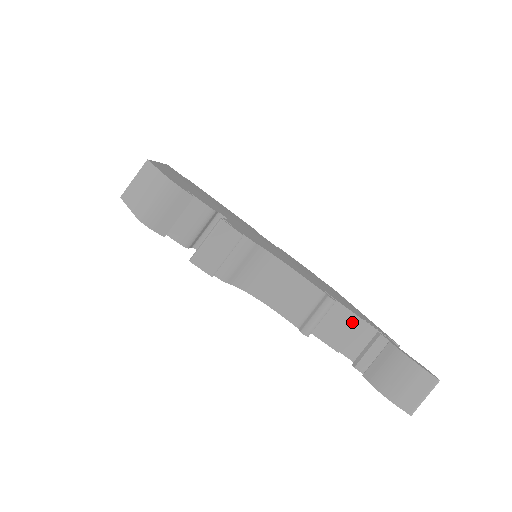
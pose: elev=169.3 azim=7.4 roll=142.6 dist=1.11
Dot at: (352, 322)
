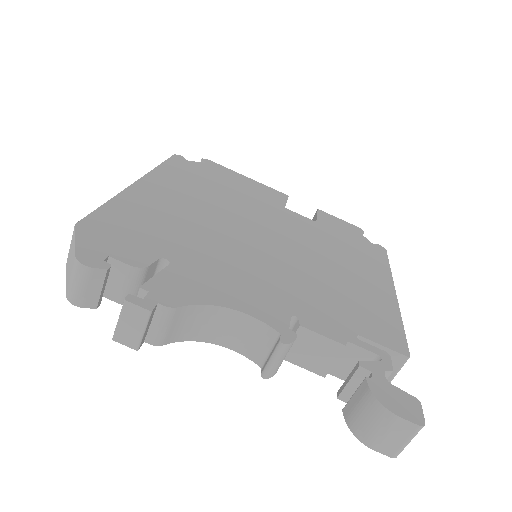
Dot at: (332, 348)
